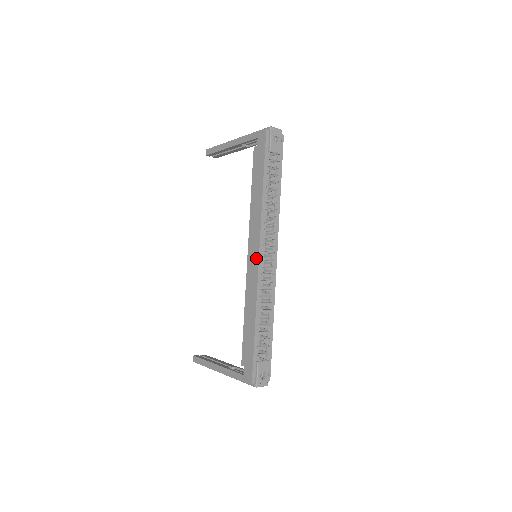
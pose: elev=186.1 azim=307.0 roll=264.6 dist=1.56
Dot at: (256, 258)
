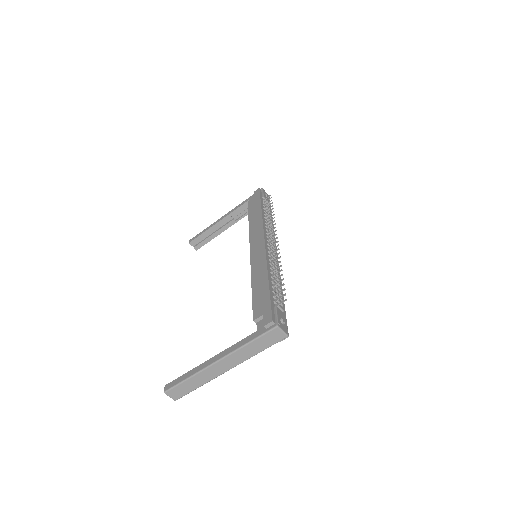
Dot at: (261, 243)
